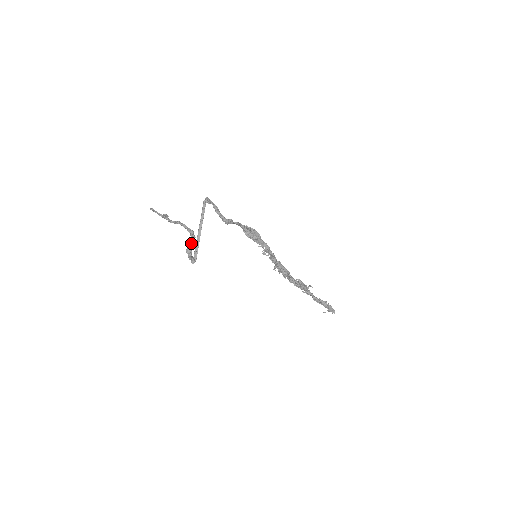
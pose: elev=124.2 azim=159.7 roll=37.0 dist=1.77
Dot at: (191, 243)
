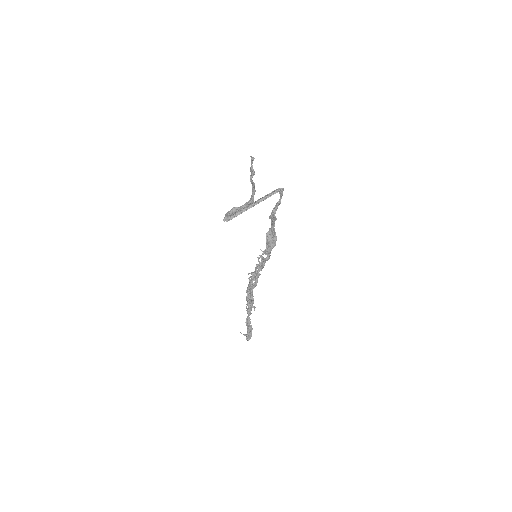
Dot at: (241, 206)
